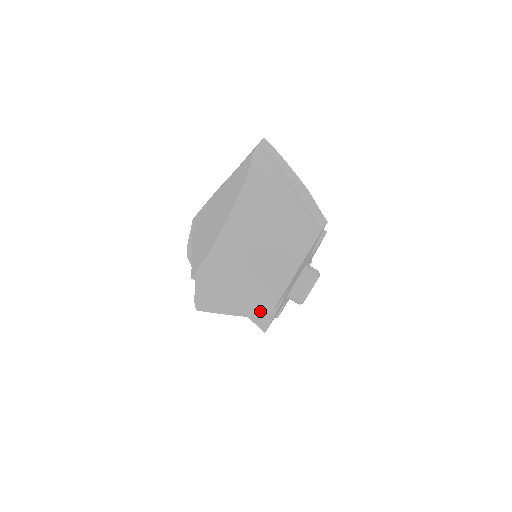
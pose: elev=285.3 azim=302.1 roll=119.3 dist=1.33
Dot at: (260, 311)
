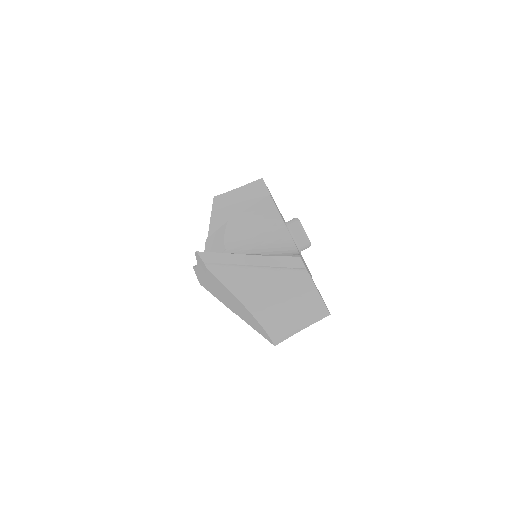
Dot at: occluded
